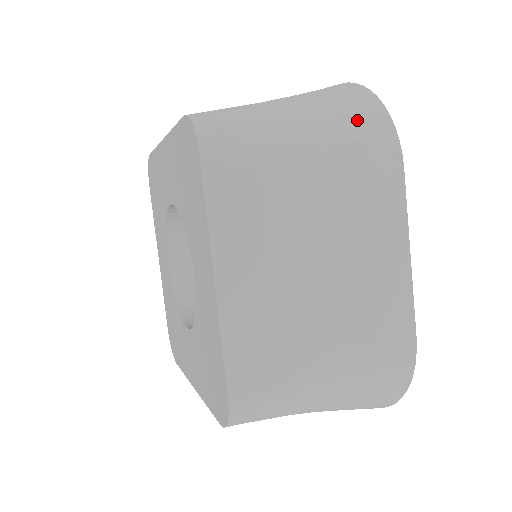
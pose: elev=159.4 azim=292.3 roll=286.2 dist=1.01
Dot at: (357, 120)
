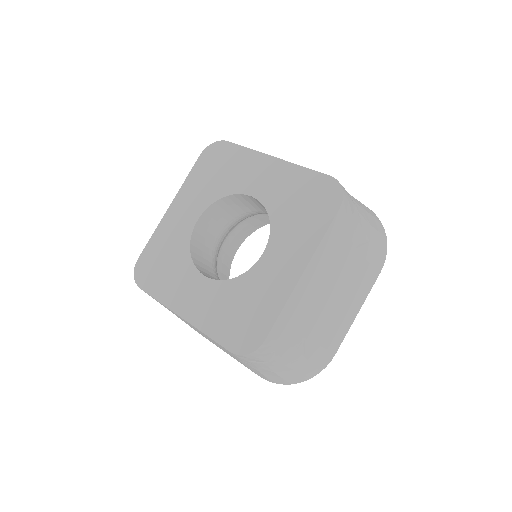
Dot at: (379, 237)
